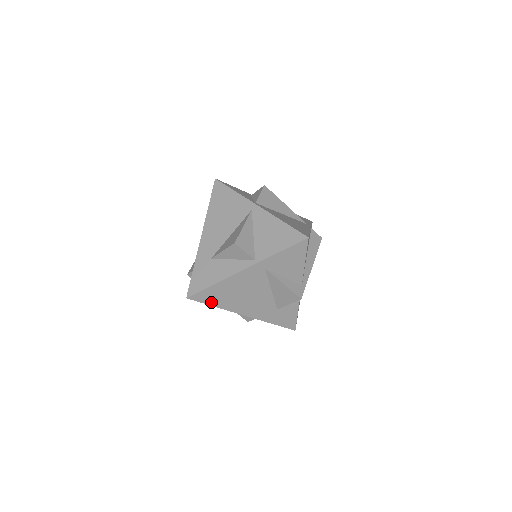
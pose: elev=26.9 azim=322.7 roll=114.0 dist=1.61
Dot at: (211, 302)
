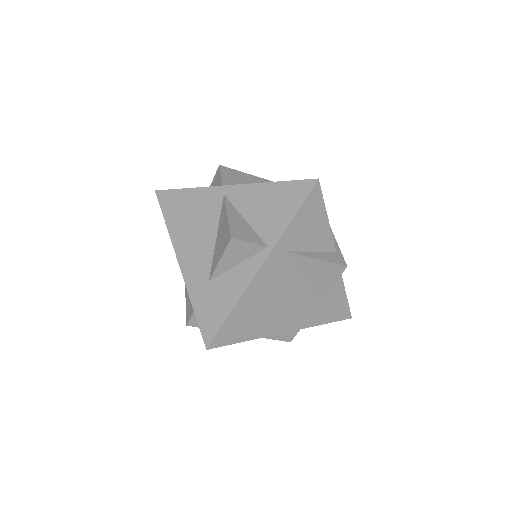
Dot at: (240, 337)
